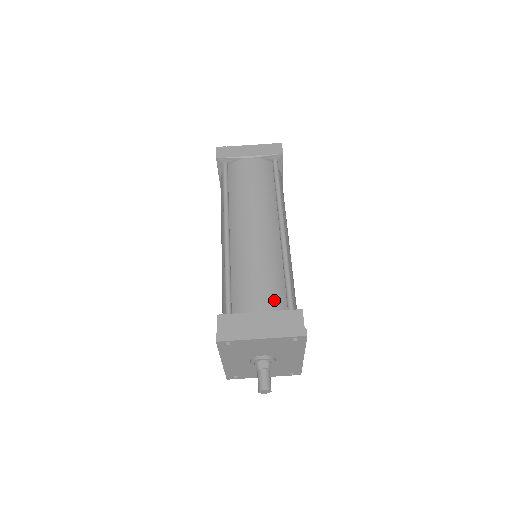
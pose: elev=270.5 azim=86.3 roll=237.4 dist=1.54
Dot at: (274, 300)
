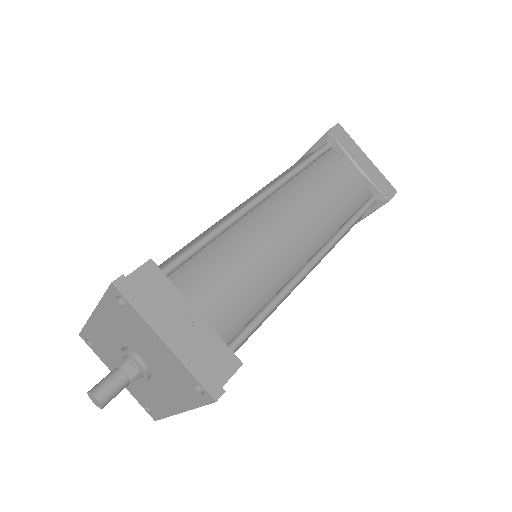
Dot at: (226, 318)
